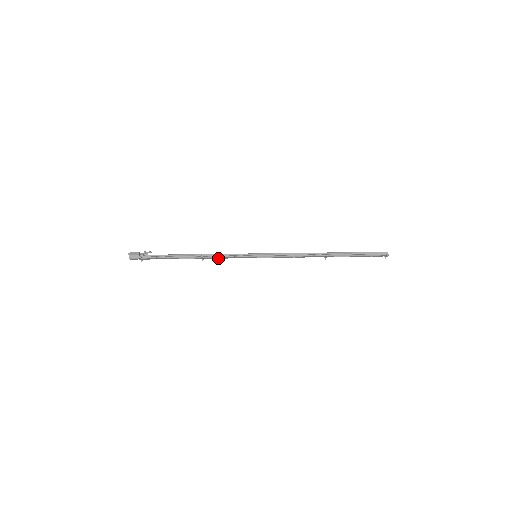
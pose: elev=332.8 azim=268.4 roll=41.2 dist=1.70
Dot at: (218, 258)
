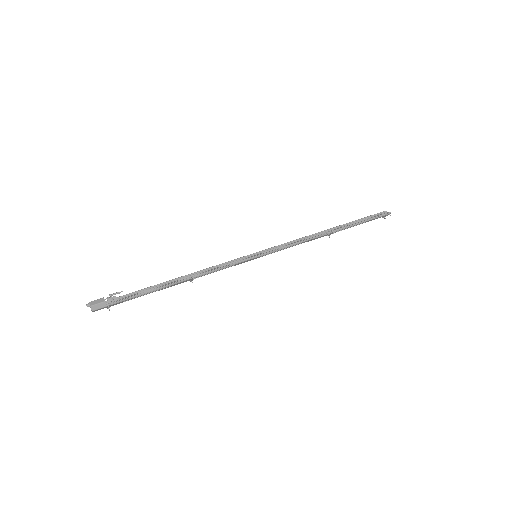
Dot at: occluded
